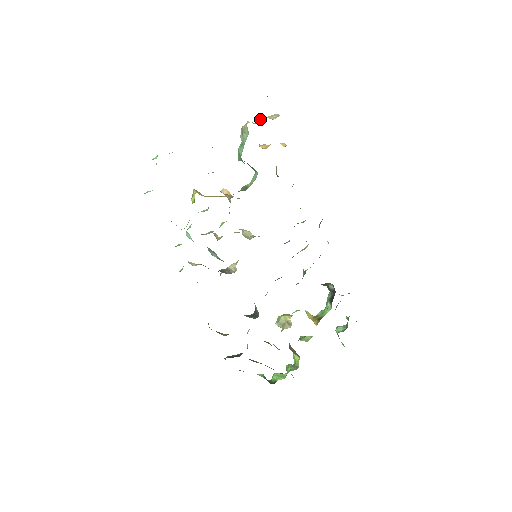
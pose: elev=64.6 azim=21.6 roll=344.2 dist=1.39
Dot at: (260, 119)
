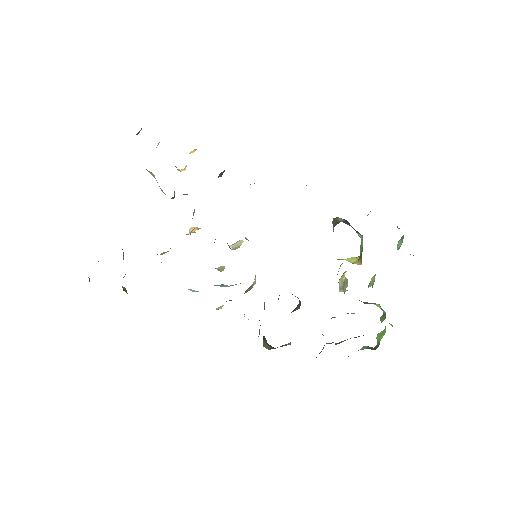
Dot at: occluded
